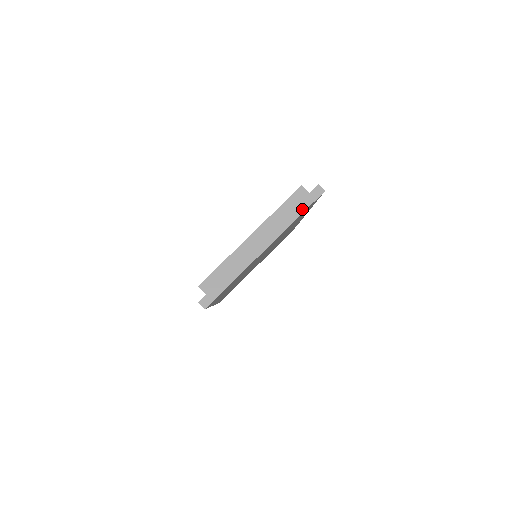
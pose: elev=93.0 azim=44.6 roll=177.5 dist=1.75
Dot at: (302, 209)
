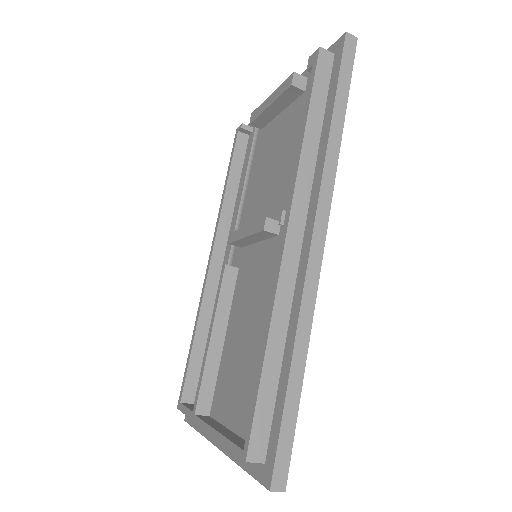
Dot at: occluded
